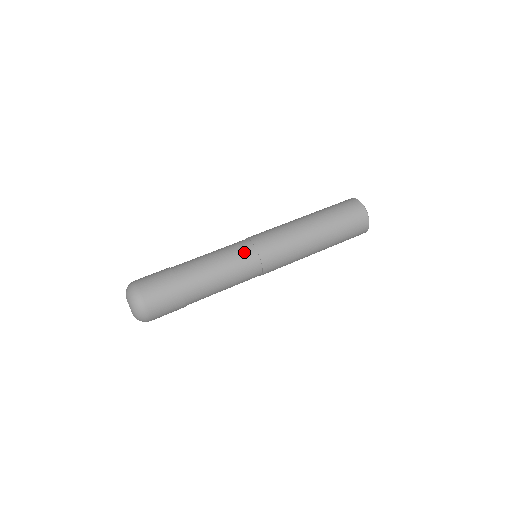
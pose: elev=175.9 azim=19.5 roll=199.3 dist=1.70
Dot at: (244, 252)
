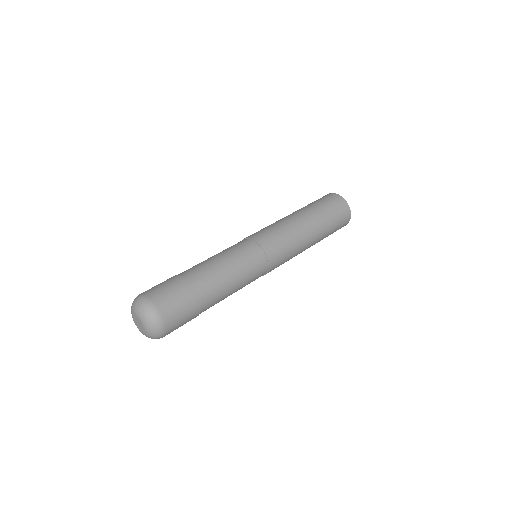
Dot at: (258, 266)
